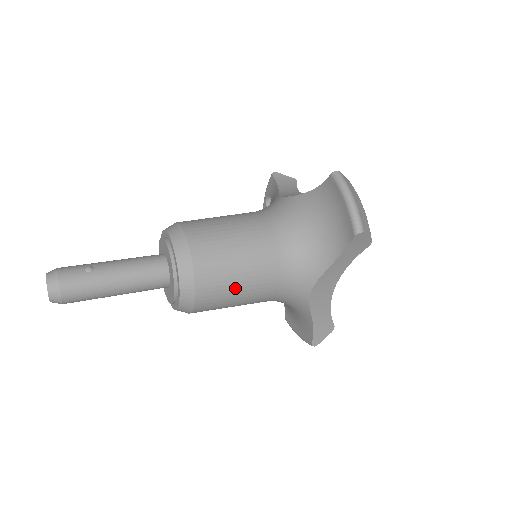
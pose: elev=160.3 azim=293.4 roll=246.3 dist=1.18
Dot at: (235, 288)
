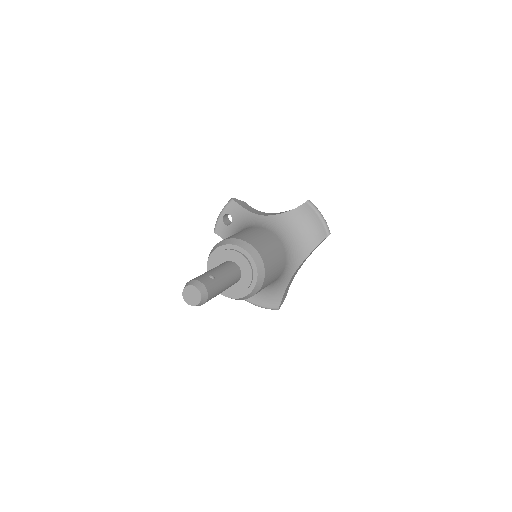
Dot at: (273, 276)
